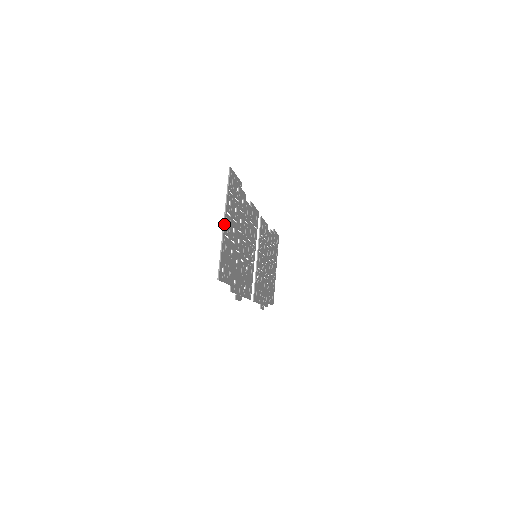
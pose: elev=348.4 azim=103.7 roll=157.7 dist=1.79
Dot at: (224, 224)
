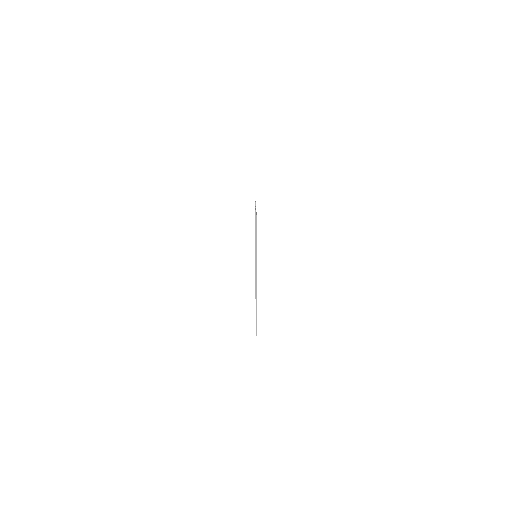
Dot at: occluded
